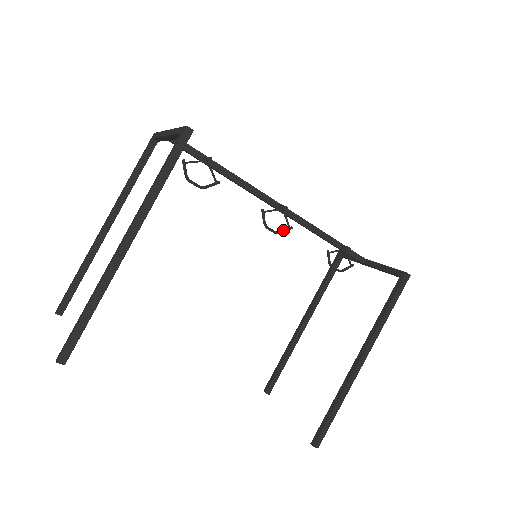
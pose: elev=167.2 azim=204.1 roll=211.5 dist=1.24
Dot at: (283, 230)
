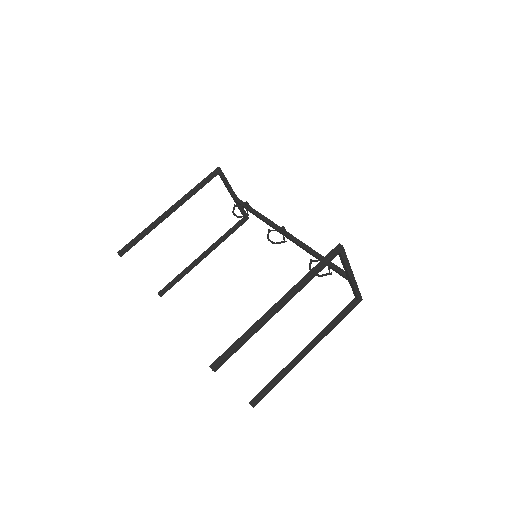
Dot at: (279, 242)
